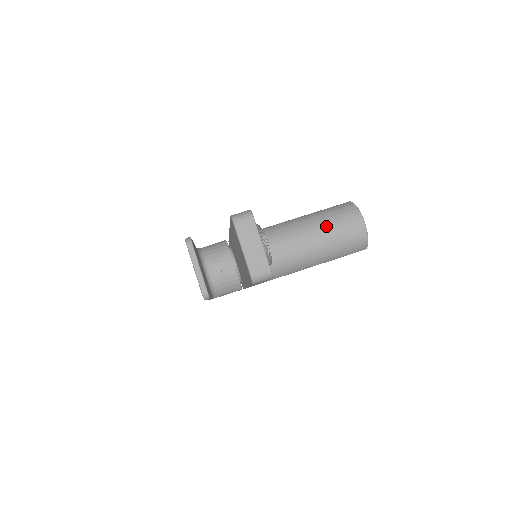
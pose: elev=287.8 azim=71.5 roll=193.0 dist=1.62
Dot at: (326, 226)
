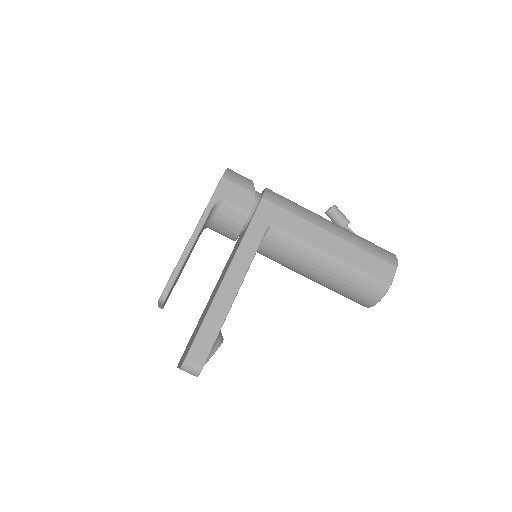
Dot at: (337, 287)
